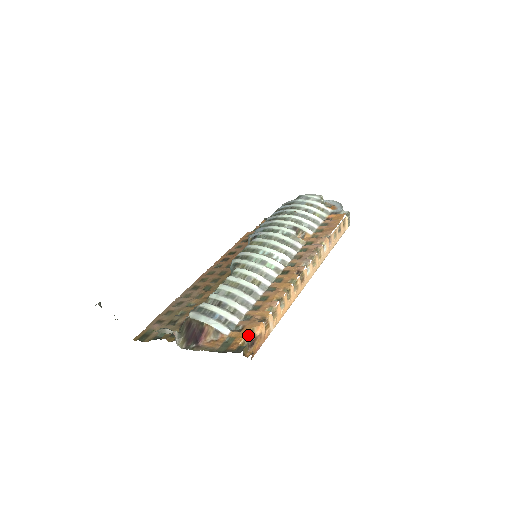
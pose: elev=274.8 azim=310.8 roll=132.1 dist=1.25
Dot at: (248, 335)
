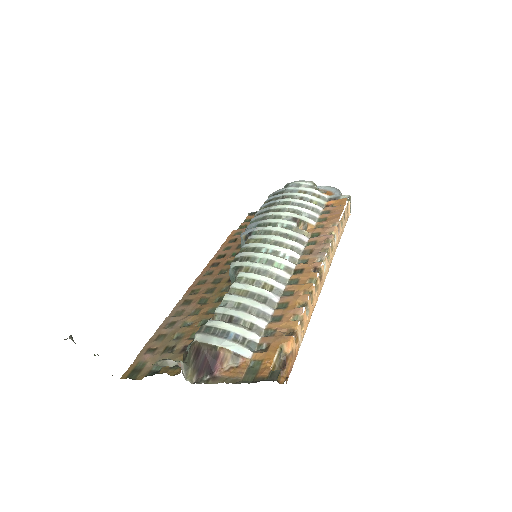
Dot at: (277, 355)
